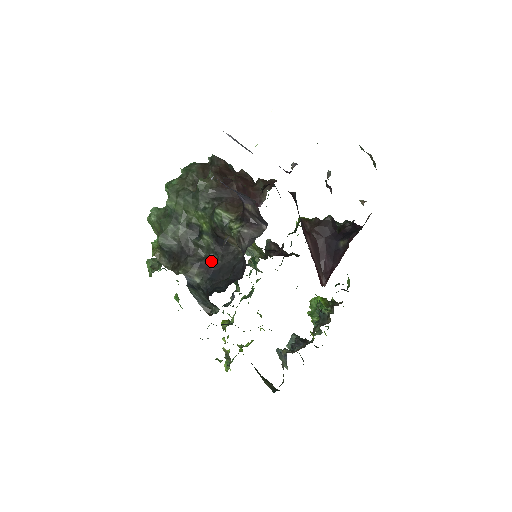
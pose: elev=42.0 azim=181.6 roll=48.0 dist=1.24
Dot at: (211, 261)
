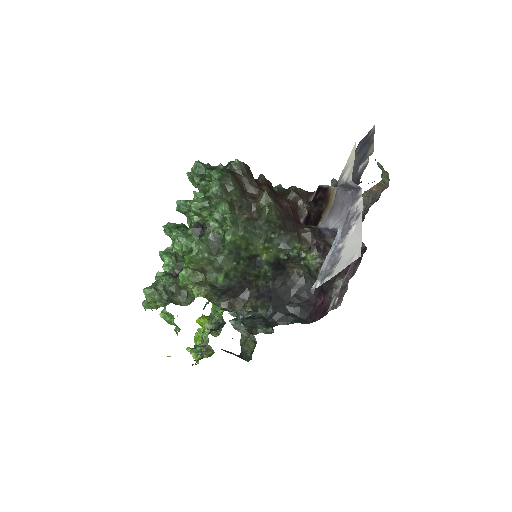
Dot at: (268, 288)
